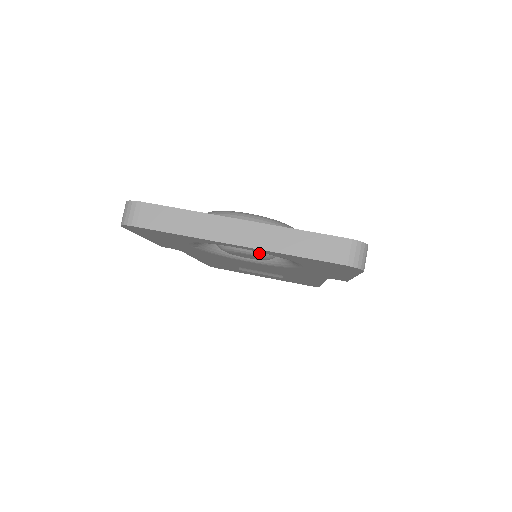
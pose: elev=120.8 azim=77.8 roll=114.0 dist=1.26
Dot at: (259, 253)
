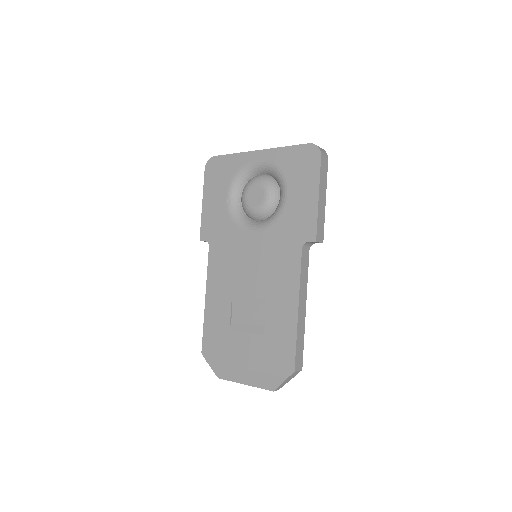
Dot at: (265, 182)
